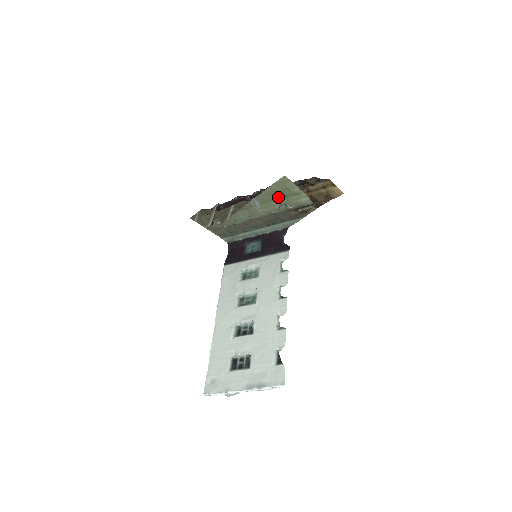
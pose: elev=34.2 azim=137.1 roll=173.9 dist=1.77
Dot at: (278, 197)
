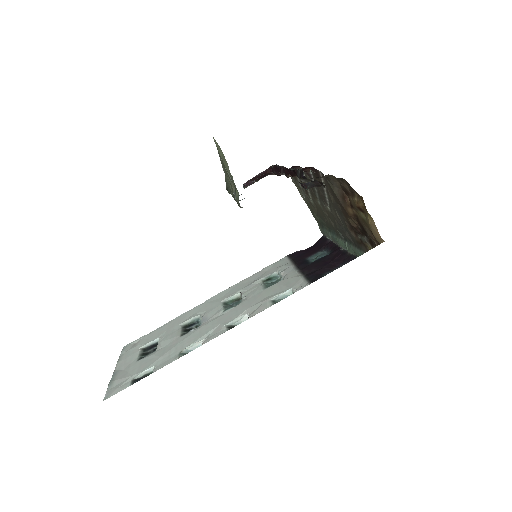
Dot at: occluded
